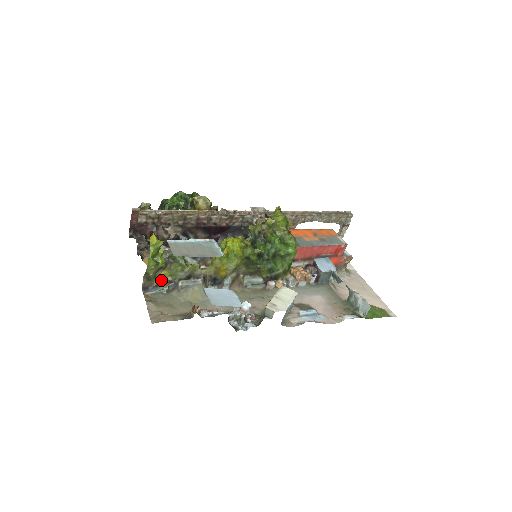
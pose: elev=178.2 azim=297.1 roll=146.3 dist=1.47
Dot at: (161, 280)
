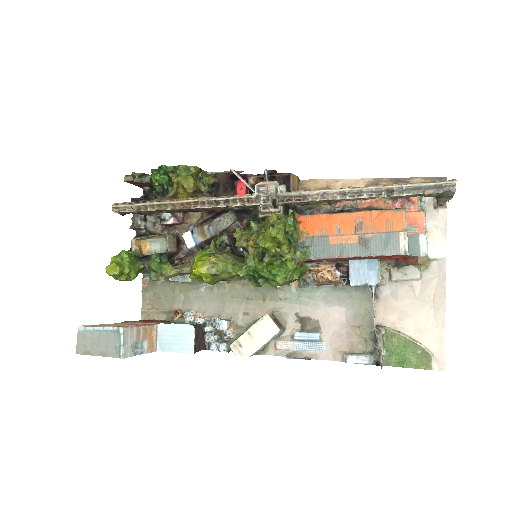
Dot at: occluded
